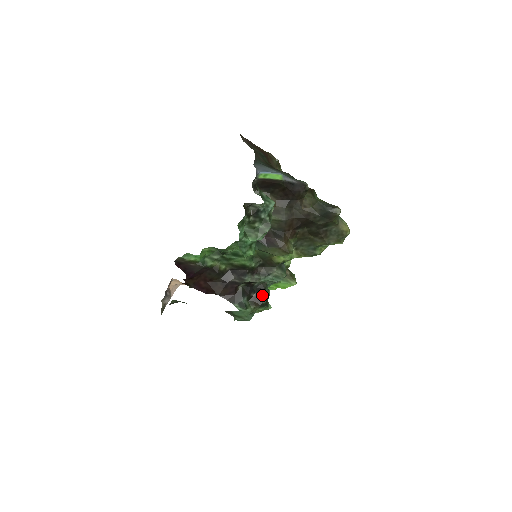
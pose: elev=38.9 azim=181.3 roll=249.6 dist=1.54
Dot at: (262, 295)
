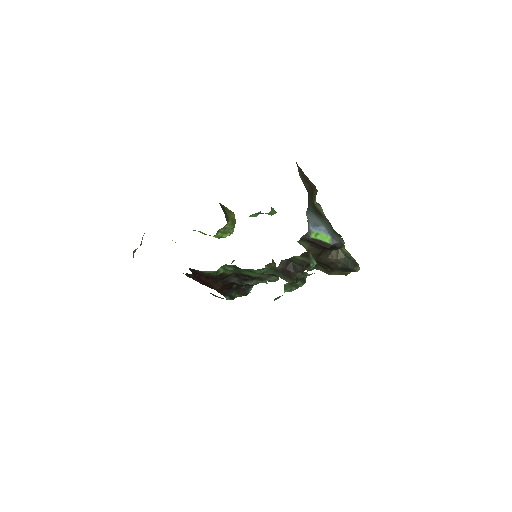
Dot at: (249, 287)
